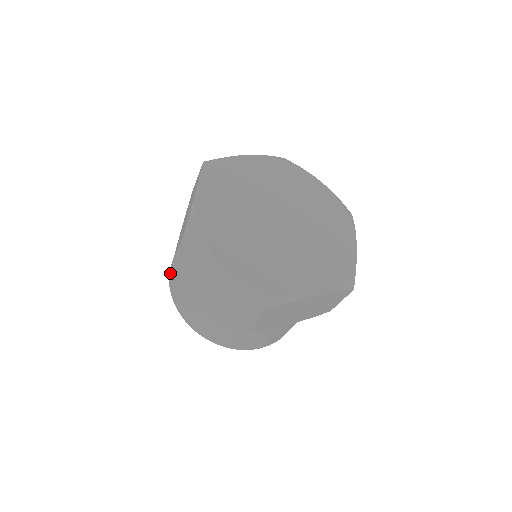
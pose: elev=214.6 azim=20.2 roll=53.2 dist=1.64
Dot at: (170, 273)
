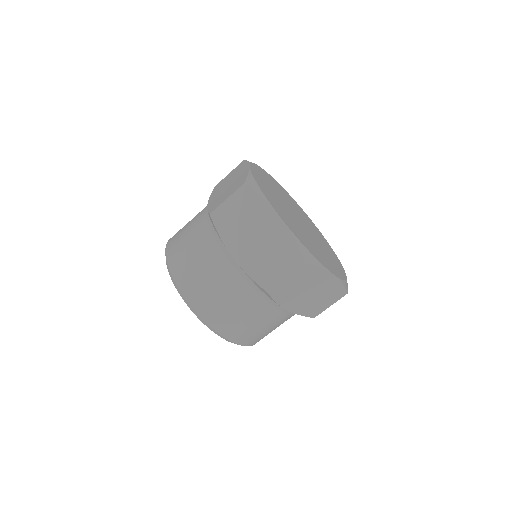
Dot at: occluded
